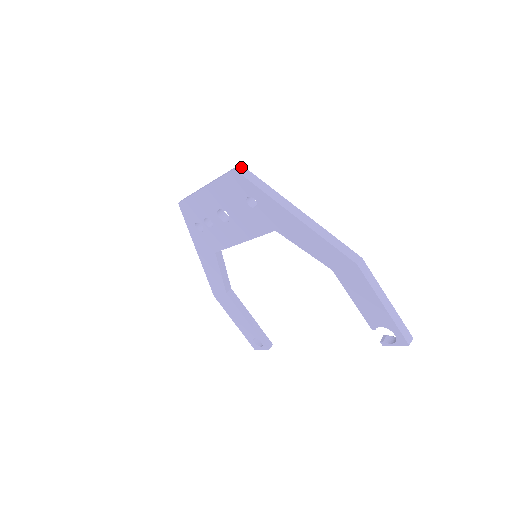
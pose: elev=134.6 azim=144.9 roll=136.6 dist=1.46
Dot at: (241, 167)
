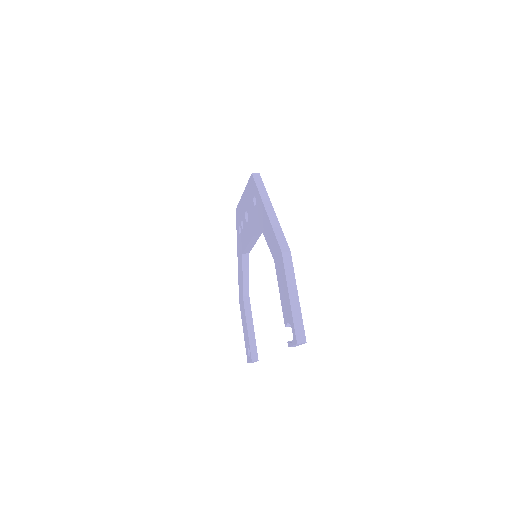
Dot at: (258, 174)
